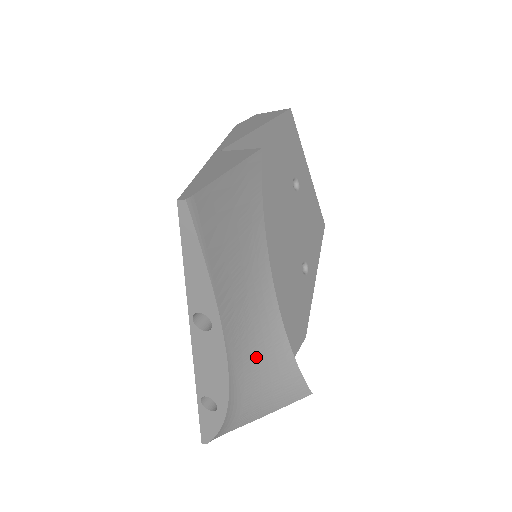
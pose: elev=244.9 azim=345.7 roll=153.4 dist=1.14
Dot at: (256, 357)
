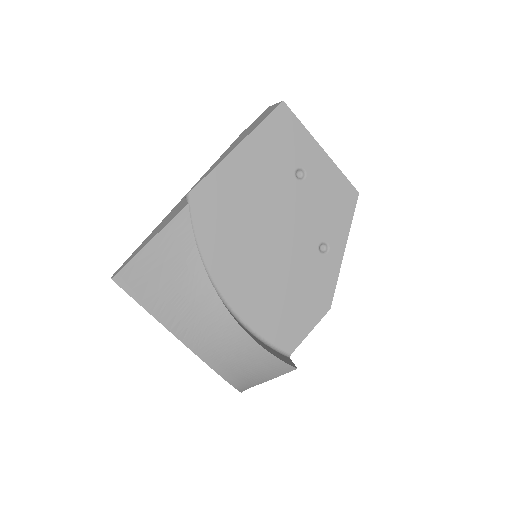
Dot at: (227, 350)
